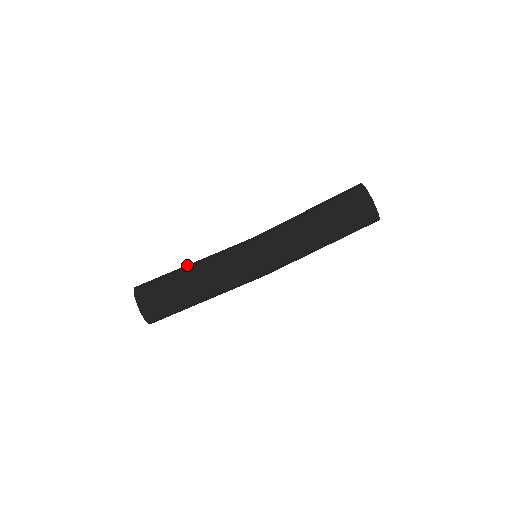
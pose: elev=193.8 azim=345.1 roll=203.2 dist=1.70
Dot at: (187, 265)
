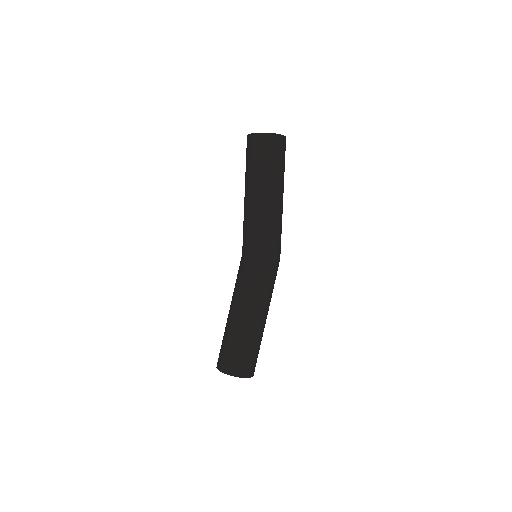
Dot at: occluded
